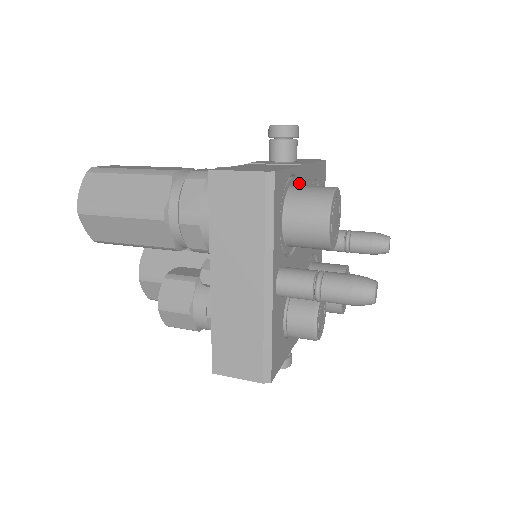
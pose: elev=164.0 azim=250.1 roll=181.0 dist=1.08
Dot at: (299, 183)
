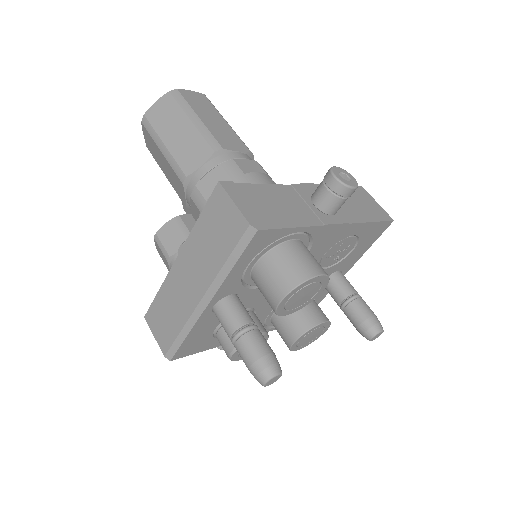
Dot at: (312, 238)
